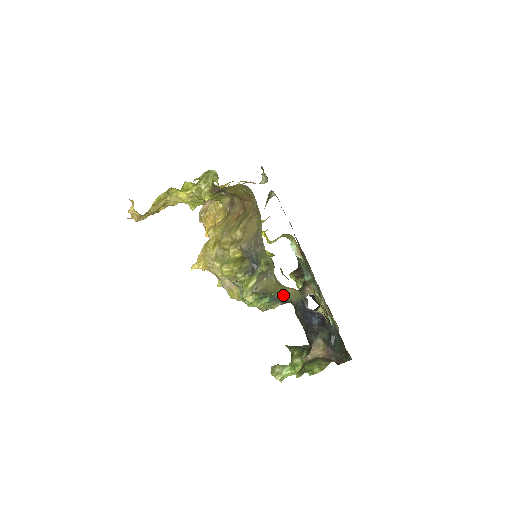
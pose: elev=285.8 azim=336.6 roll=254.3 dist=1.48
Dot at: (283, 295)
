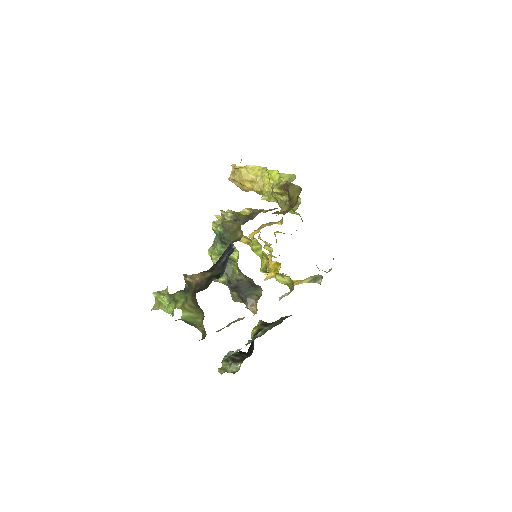
Dot at: (233, 238)
